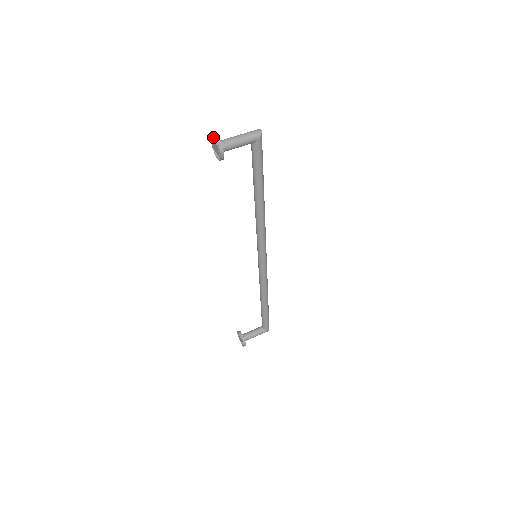
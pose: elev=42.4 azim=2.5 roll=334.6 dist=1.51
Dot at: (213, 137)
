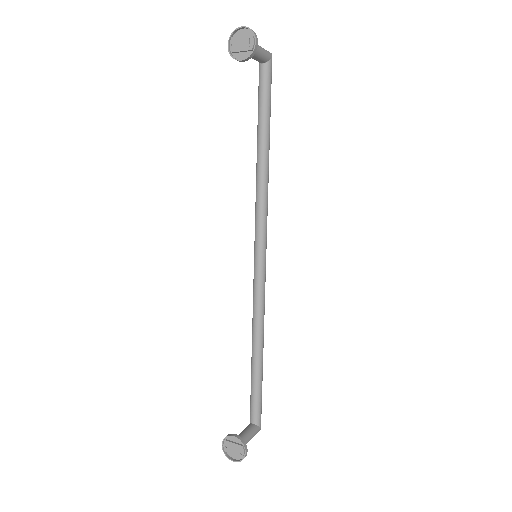
Dot at: (231, 39)
